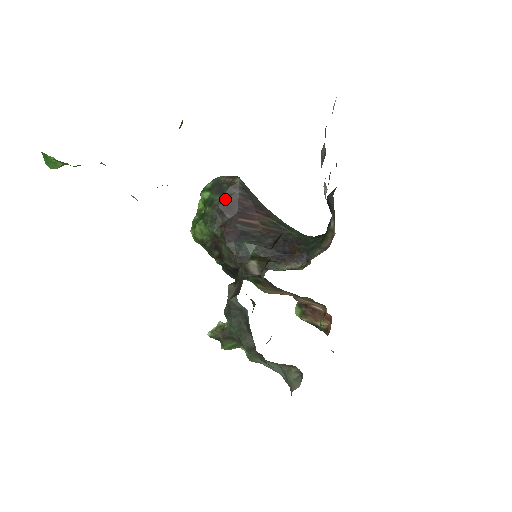
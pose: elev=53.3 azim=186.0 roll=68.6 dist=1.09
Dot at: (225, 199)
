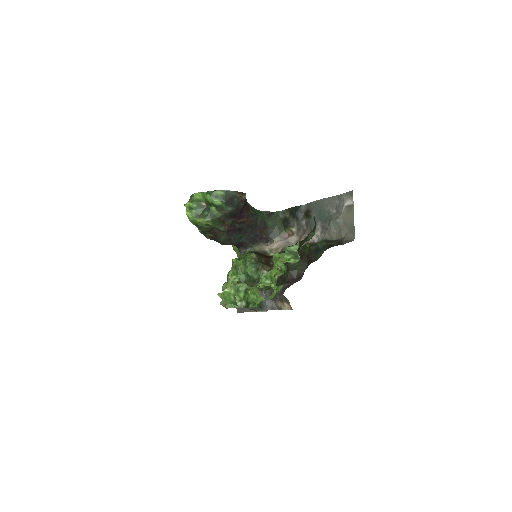
Dot at: (234, 210)
